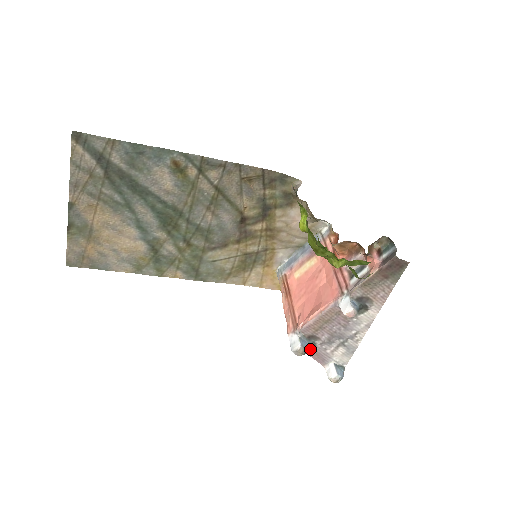
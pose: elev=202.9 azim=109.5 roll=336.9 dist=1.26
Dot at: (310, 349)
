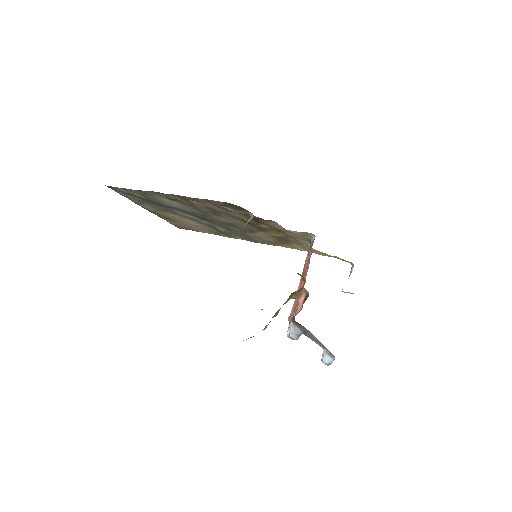
Dot at: occluded
